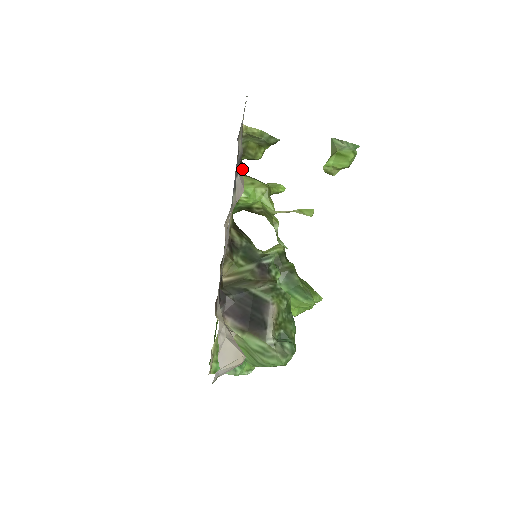
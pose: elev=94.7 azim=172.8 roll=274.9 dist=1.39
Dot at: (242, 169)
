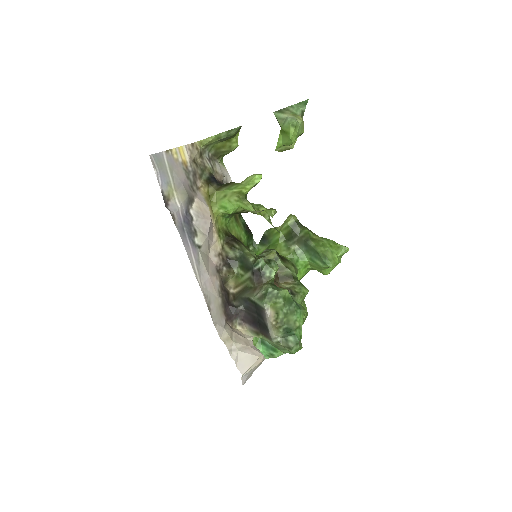
Dot at: (212, 186)
